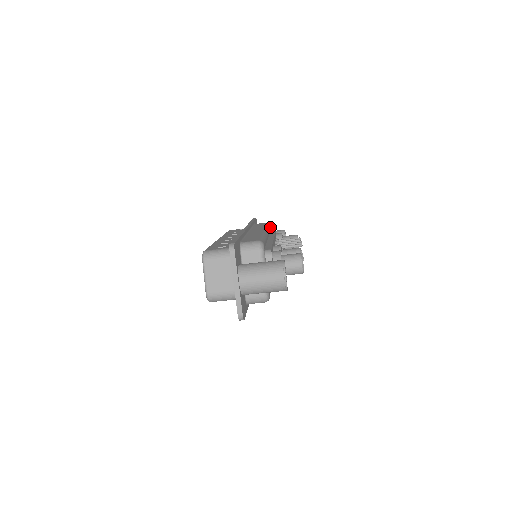
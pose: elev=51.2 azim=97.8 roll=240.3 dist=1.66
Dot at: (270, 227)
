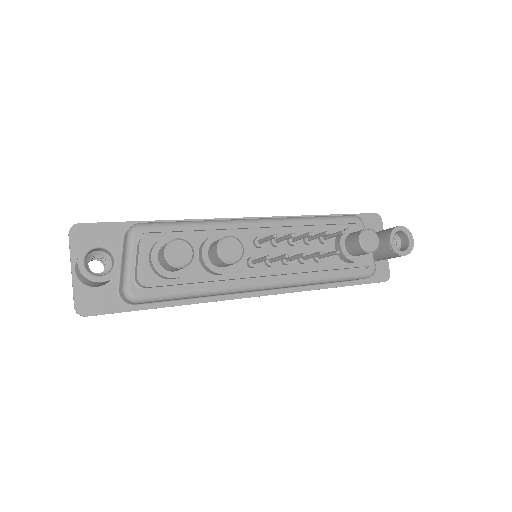
Dot at: (334, 220)
